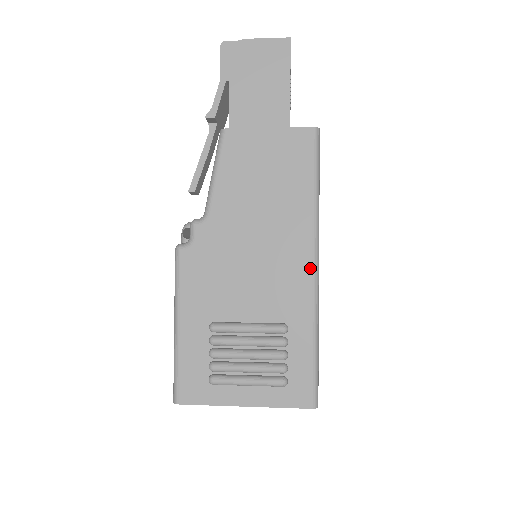
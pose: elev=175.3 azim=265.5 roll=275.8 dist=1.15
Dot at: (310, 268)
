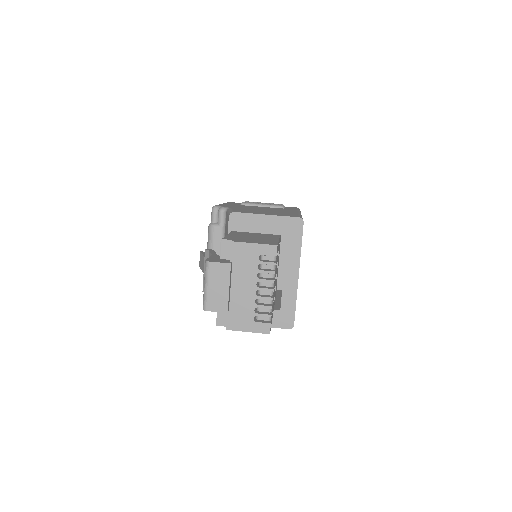
Dot at: occluded
